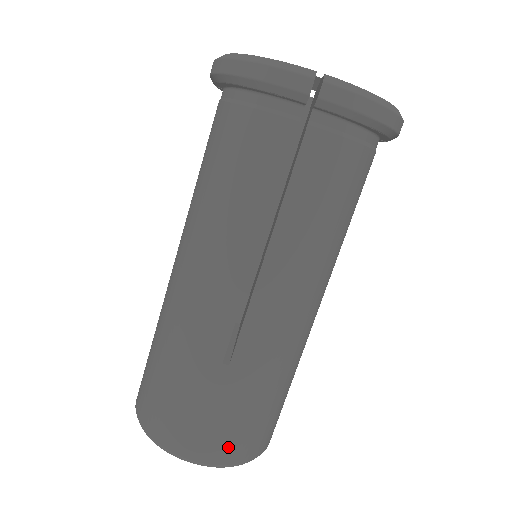
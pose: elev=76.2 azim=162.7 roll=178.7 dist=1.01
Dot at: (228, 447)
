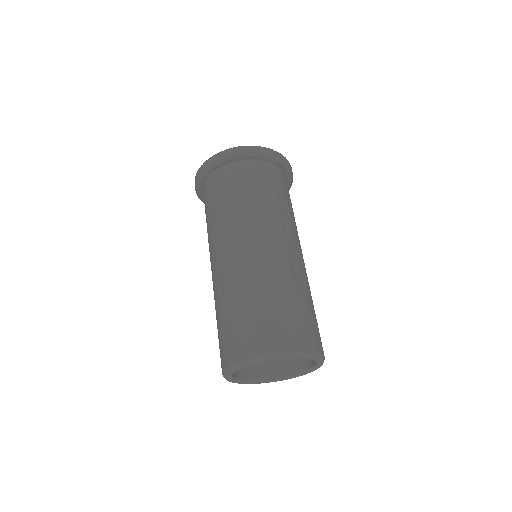
Dot at: (243, 344)
